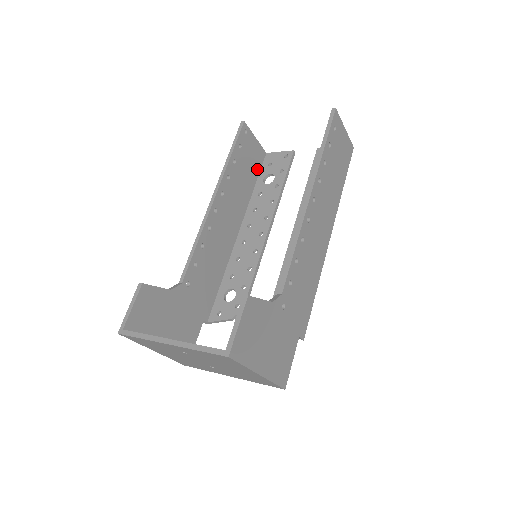
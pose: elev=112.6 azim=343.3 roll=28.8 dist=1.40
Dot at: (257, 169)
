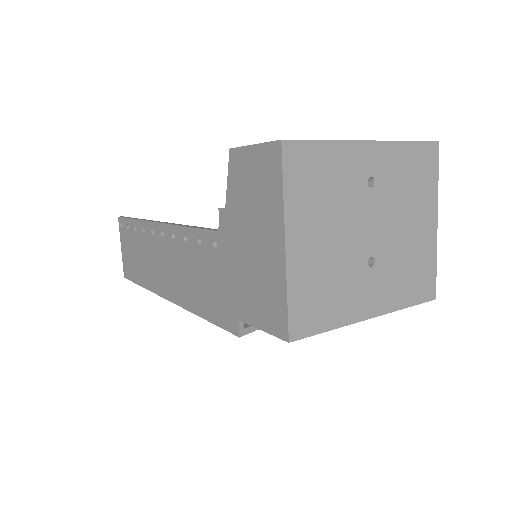
Dot at: occluded
